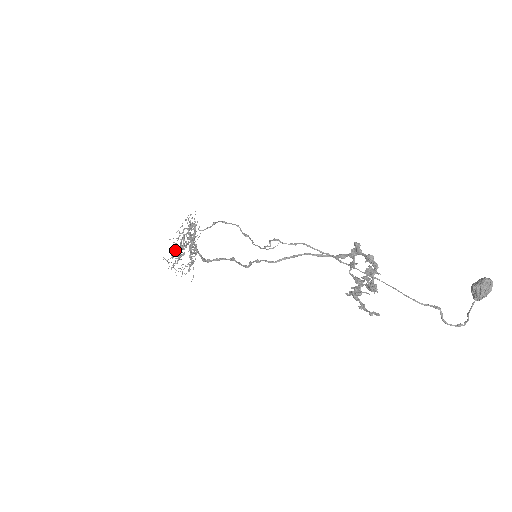
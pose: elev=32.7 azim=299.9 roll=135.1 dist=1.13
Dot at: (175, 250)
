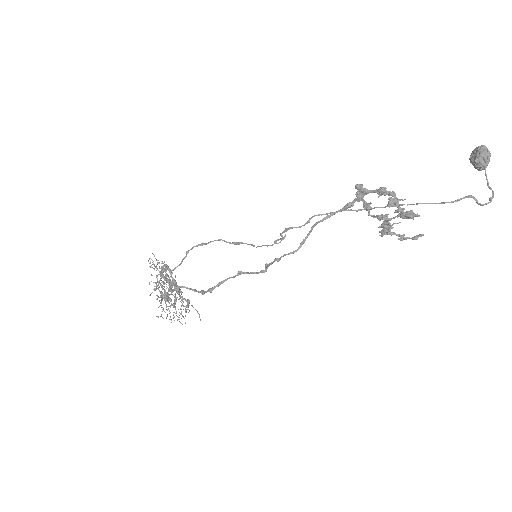
Dot at: (161, 302)
